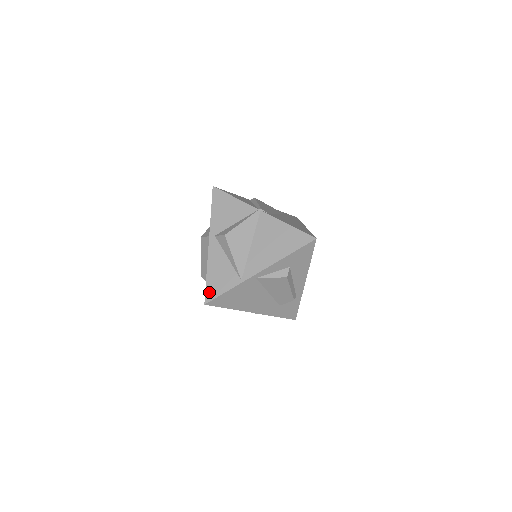
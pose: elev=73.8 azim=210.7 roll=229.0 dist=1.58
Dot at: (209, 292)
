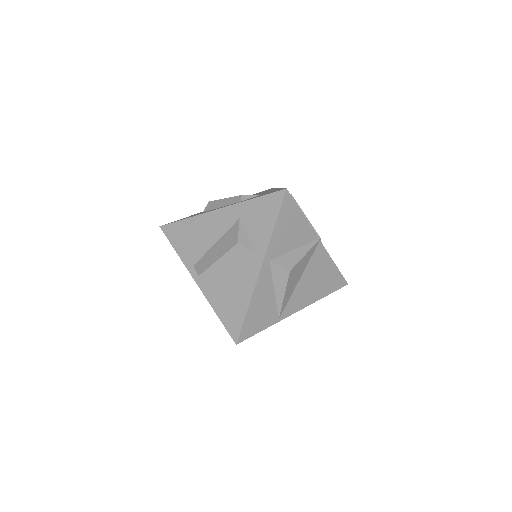
Dot at: (245, 330)
